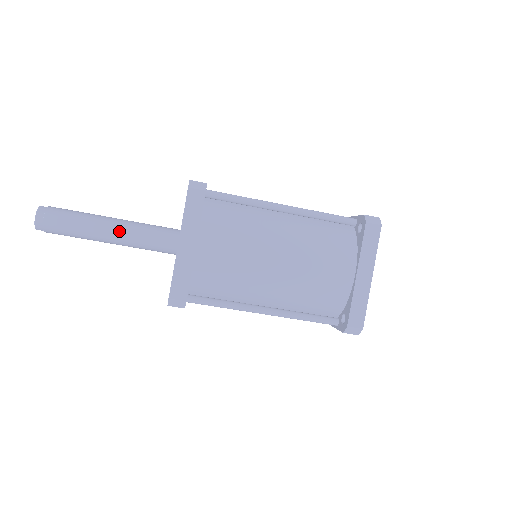
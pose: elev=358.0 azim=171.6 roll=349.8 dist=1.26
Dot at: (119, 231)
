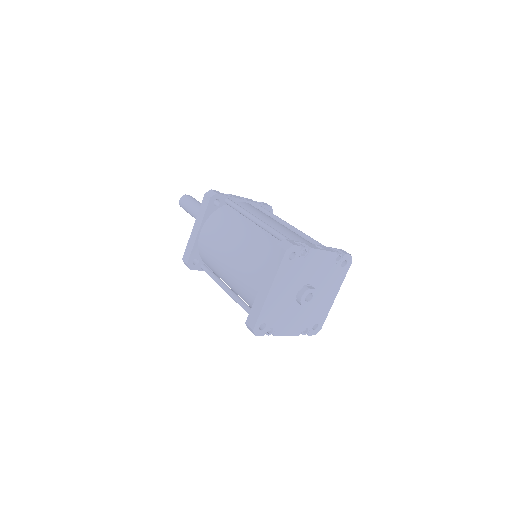
Dot at: occluded
